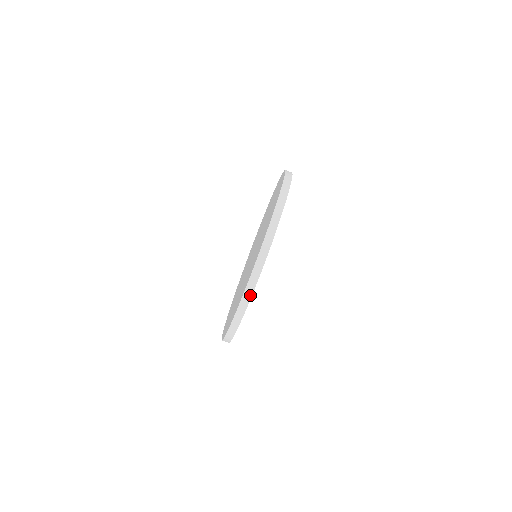
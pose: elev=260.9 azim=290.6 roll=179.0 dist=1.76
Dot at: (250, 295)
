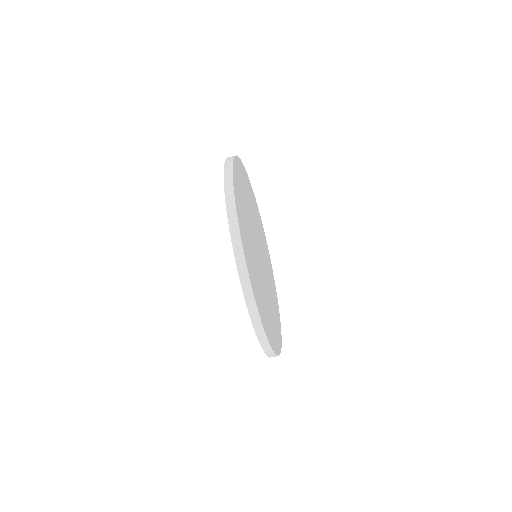
Dot at: occluded
